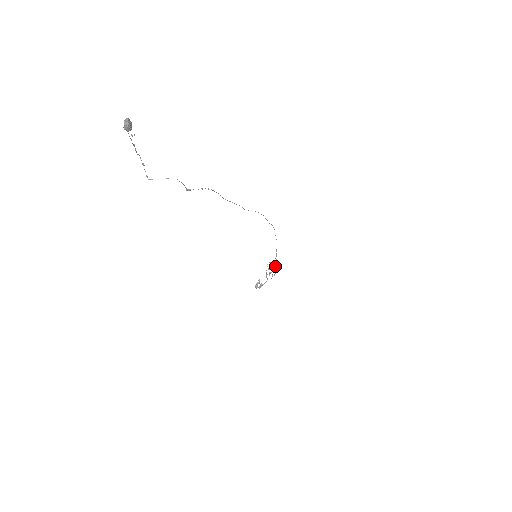
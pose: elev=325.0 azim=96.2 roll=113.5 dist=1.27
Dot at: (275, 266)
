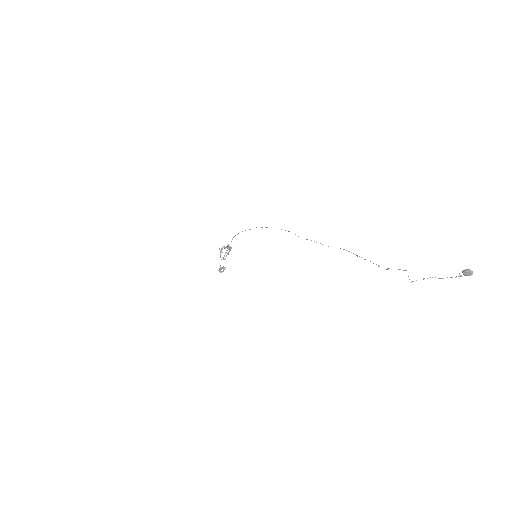
Dot at: (230, 249)
